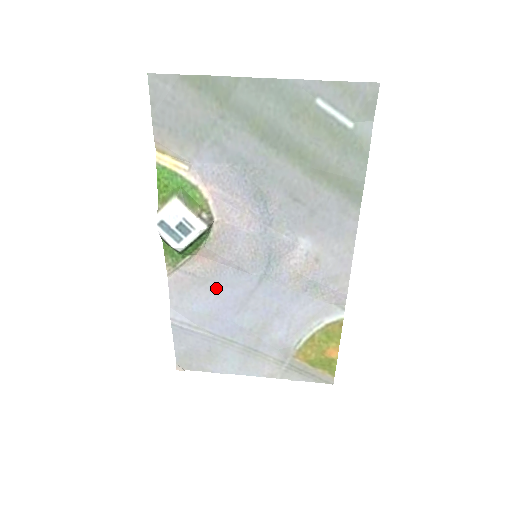
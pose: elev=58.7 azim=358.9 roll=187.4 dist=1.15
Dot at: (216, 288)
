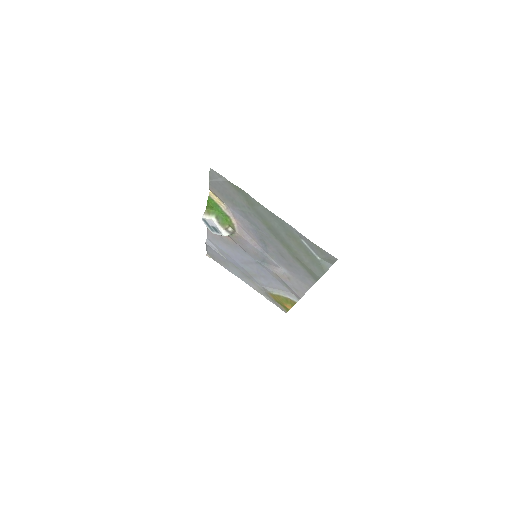
Dot at: (233, 249)
